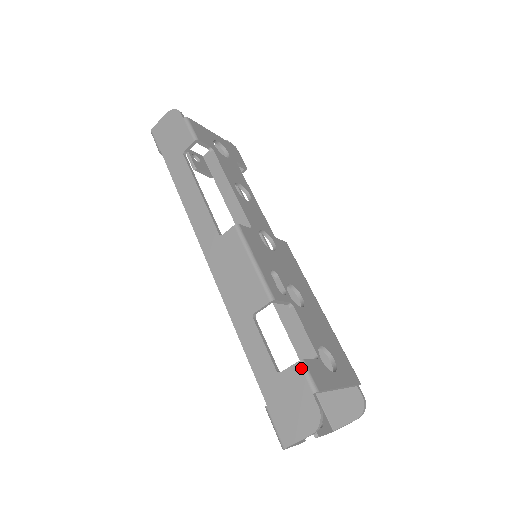
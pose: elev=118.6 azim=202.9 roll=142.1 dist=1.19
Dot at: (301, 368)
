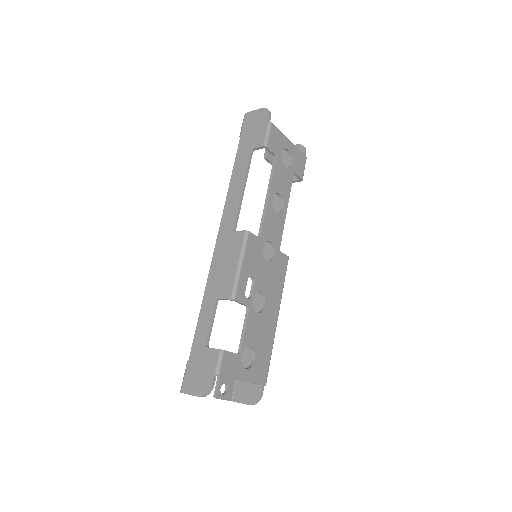
Dot at: (219, 354)
